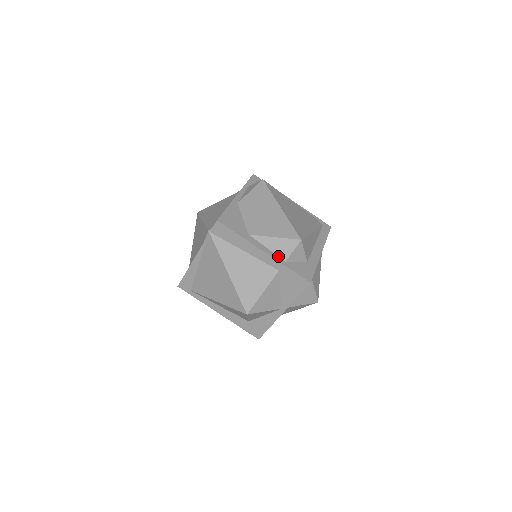
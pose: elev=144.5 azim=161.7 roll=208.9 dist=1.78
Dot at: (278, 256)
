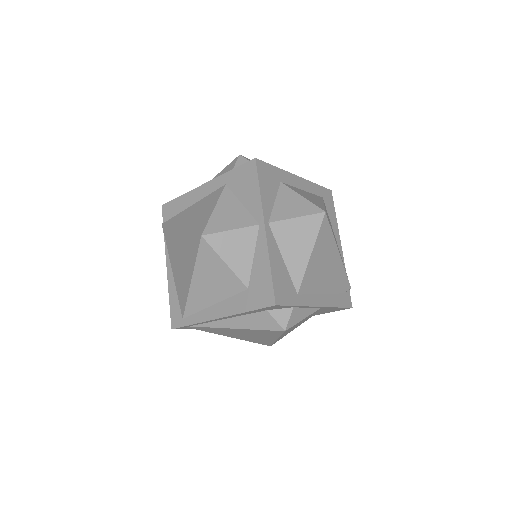
Dot at: occluded
